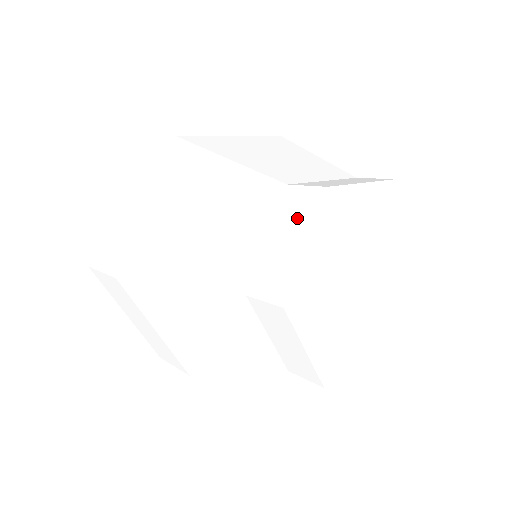
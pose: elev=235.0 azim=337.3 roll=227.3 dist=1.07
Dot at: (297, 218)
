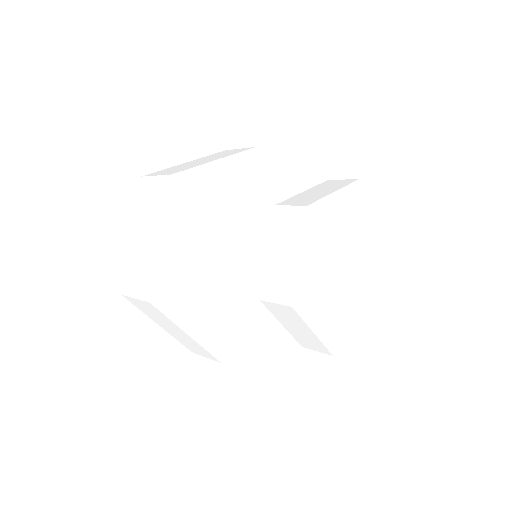
Dot at: (288, 233)
